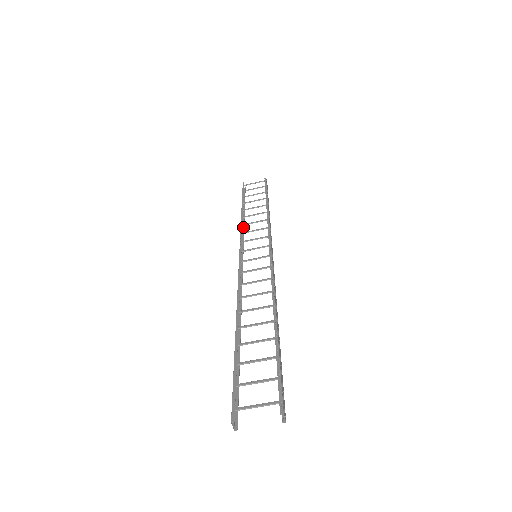
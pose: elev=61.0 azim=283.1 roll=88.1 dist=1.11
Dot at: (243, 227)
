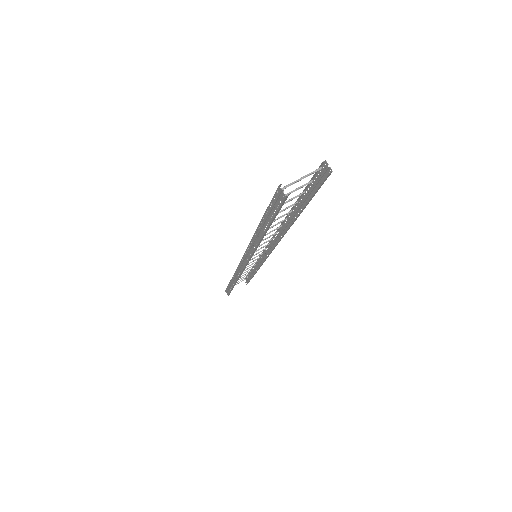
Dot at: (237, 280)
